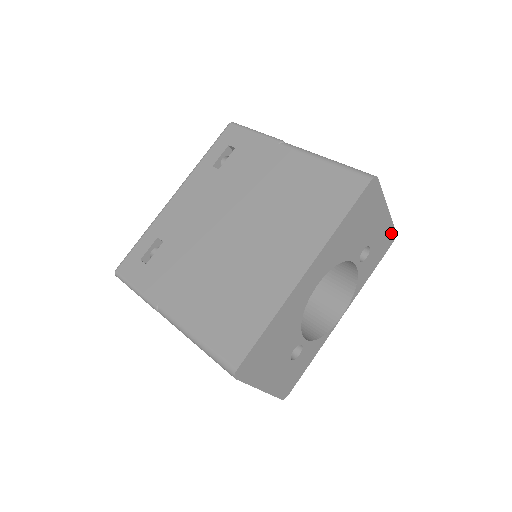
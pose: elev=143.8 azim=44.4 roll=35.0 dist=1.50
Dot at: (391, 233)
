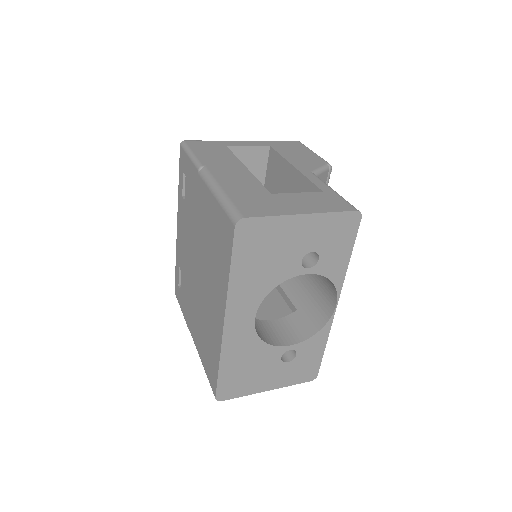
Dot at: (344, 218)
